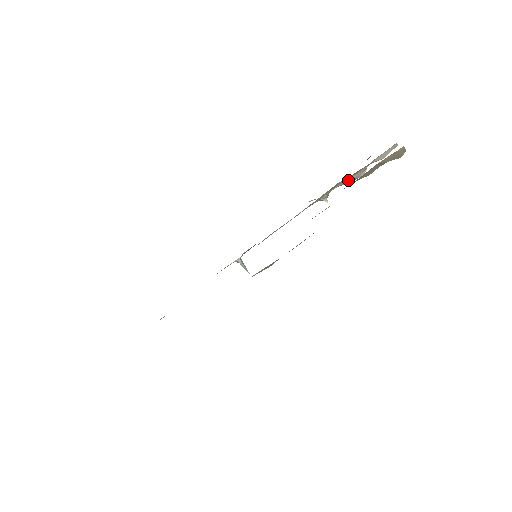
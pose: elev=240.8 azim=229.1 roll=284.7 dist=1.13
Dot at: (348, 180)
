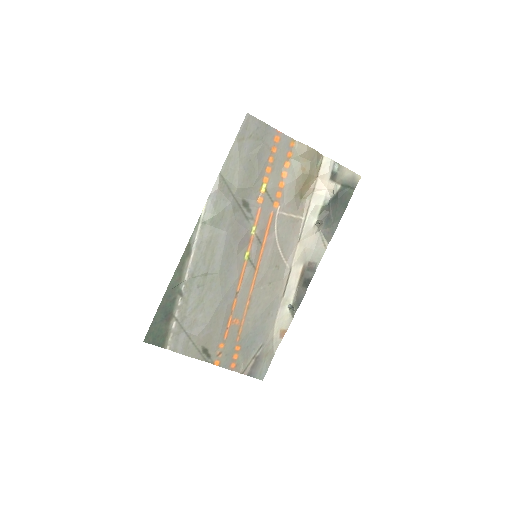
Dot at: (319, 199)
